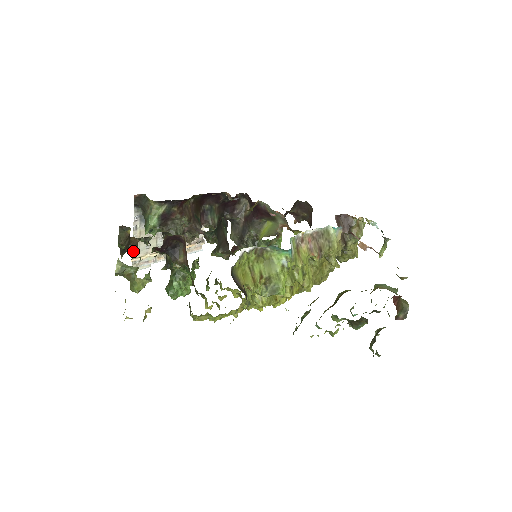
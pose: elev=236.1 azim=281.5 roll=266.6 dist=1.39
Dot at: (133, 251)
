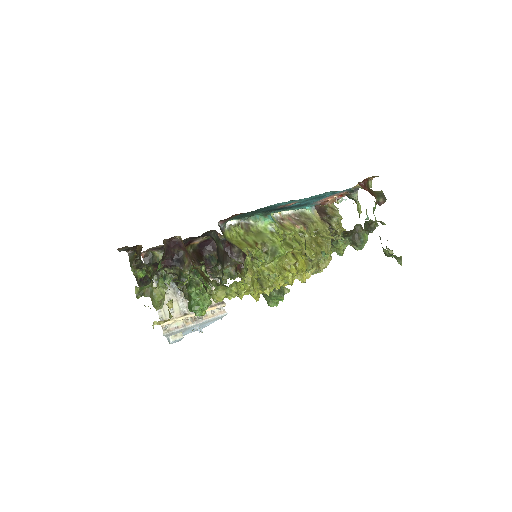
Dot at: occluded
